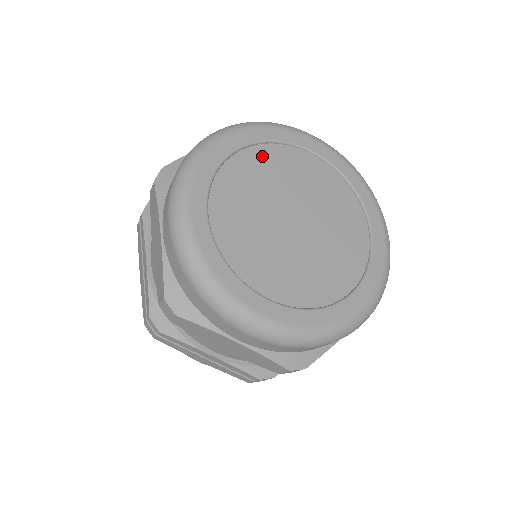
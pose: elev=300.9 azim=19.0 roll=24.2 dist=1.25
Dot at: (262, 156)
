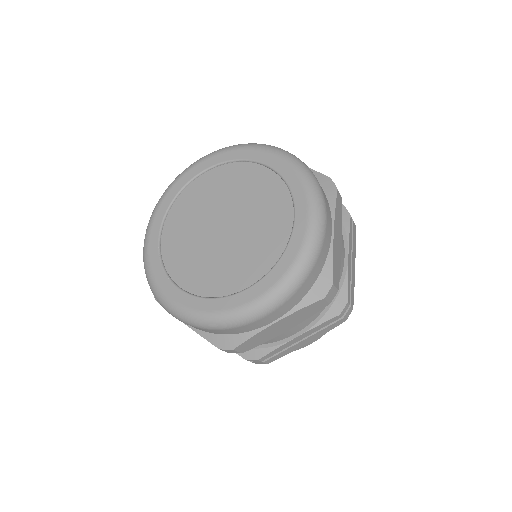
Dot at: (215, 177)
